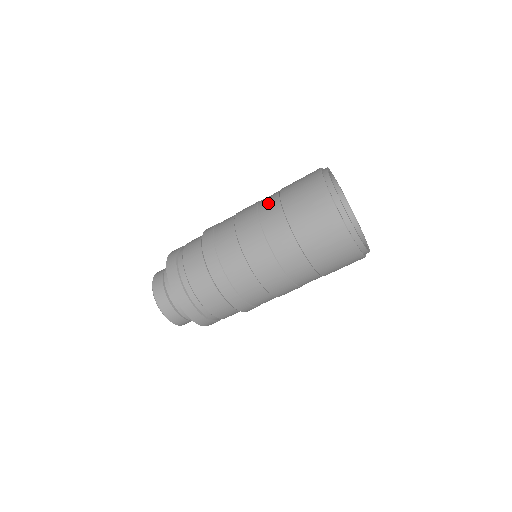
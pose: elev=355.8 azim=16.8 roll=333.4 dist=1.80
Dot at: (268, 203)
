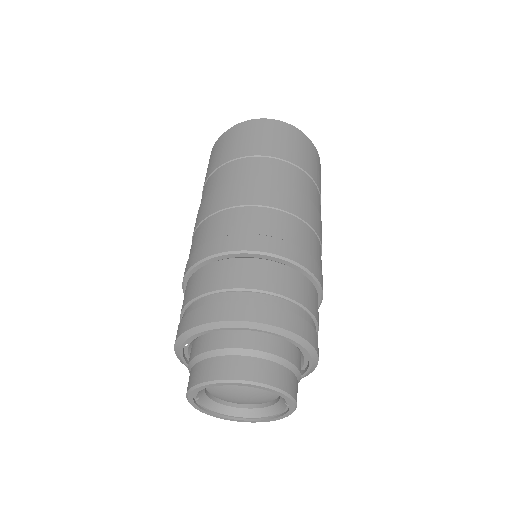
Dot at: (224, 174)
